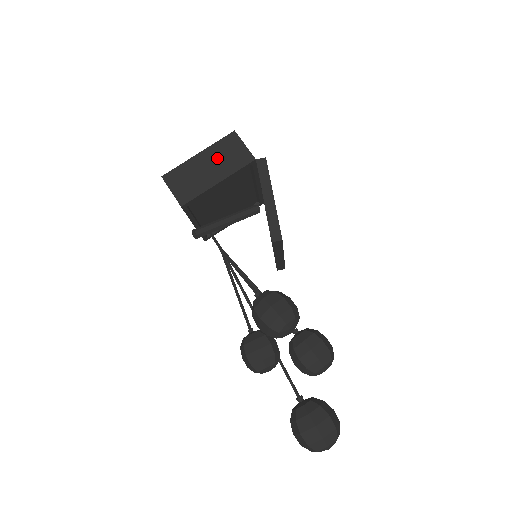
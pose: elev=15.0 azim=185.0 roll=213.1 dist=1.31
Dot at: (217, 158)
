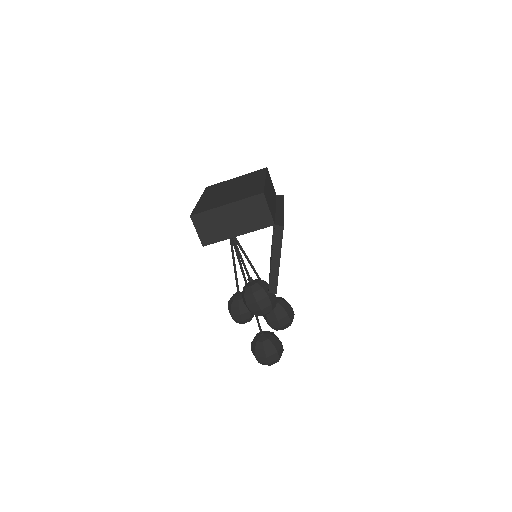
Dot at: (242, 214)
